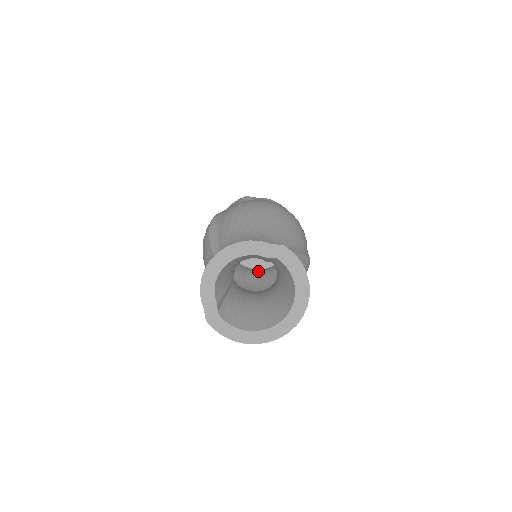
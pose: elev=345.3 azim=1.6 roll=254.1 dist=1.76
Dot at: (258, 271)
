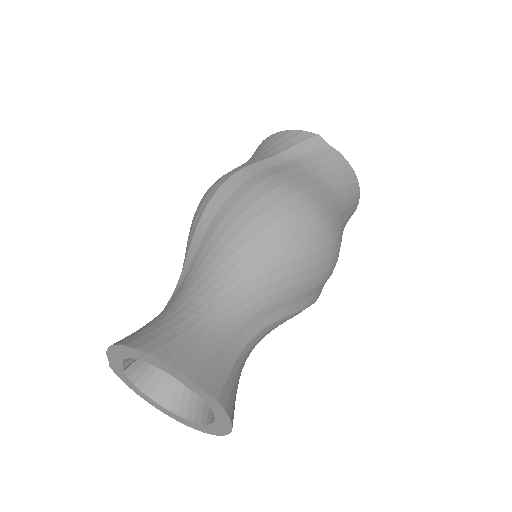
Dot at: occluded
